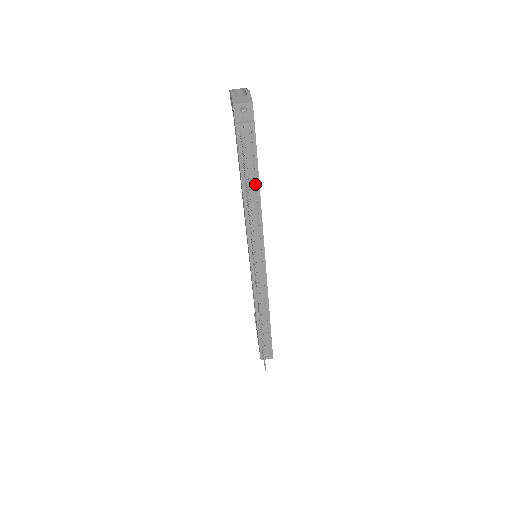
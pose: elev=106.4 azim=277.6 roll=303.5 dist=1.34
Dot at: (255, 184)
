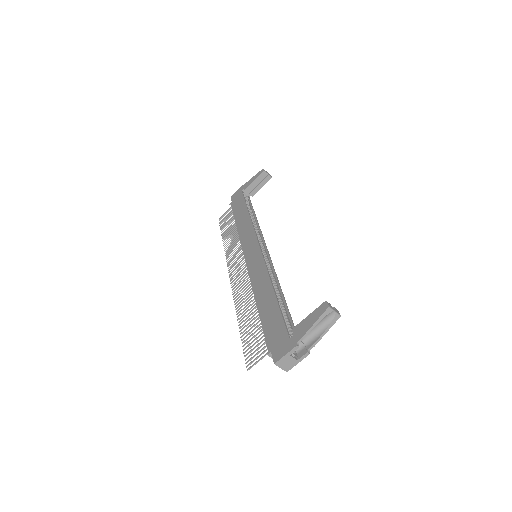
Dot at: occluded
